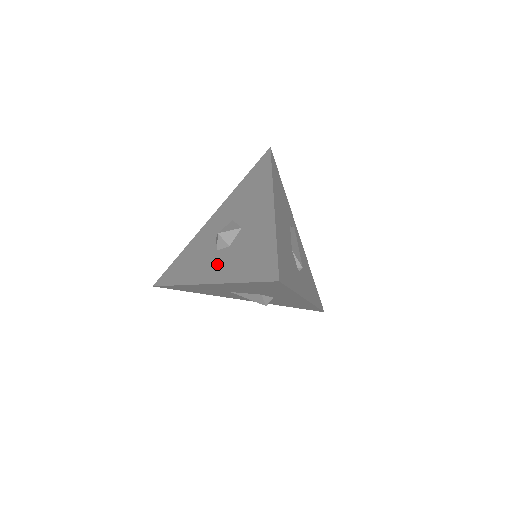
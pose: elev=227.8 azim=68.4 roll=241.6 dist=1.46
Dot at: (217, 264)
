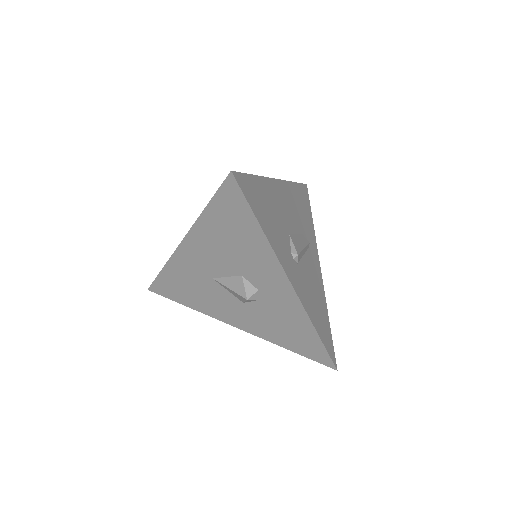
Dot at: occluded
